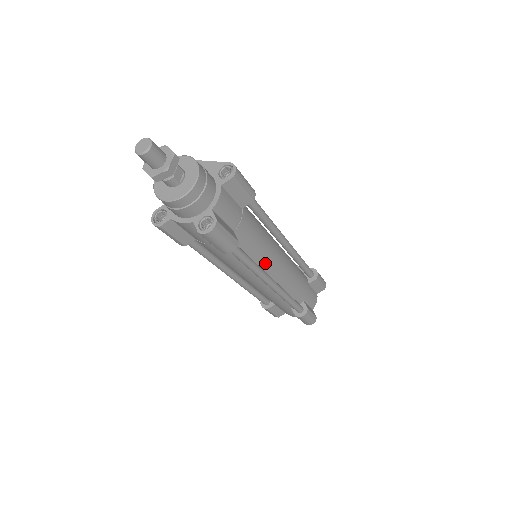
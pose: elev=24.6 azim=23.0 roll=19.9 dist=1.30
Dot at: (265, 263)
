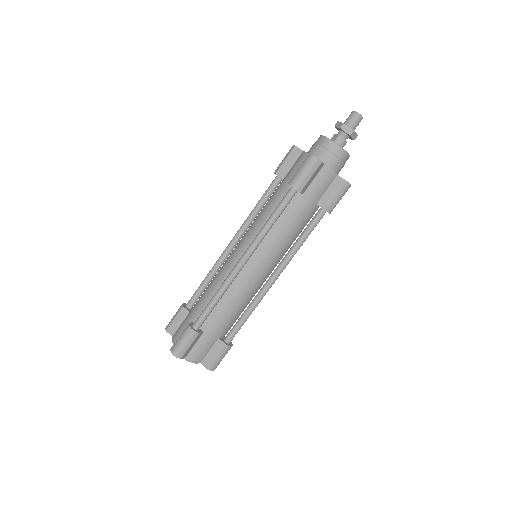
Dot at: occluded
